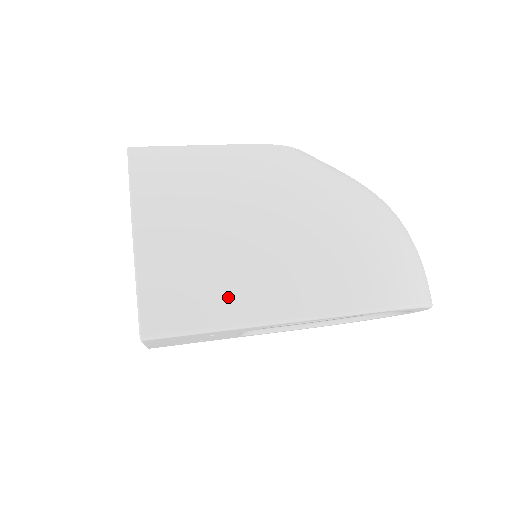
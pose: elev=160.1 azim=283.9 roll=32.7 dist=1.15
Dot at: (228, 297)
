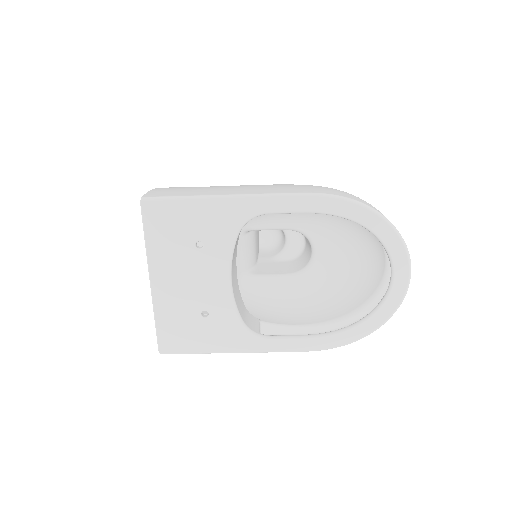
Dot at: (207, 191)
